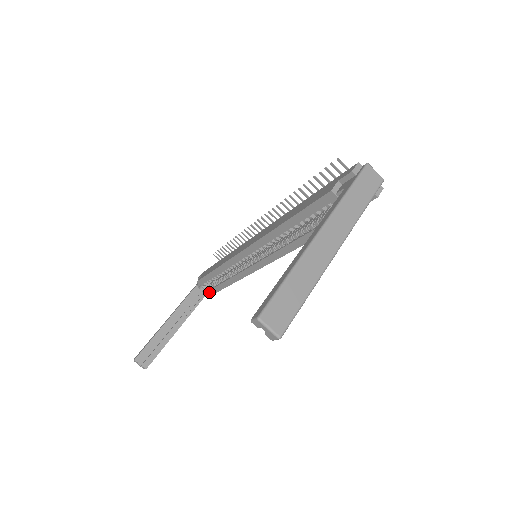
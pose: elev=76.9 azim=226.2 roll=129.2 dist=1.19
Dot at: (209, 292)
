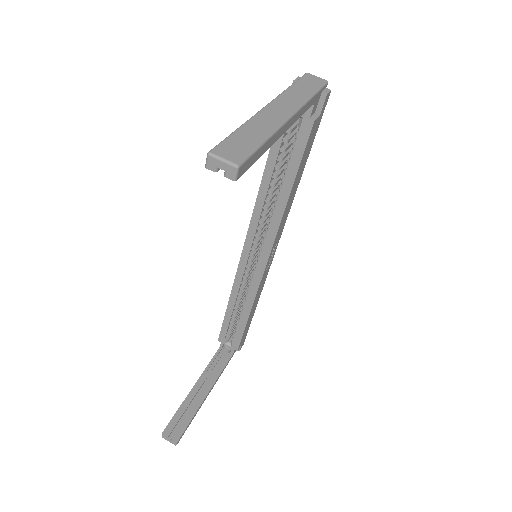
Dot at: (233, 348)
